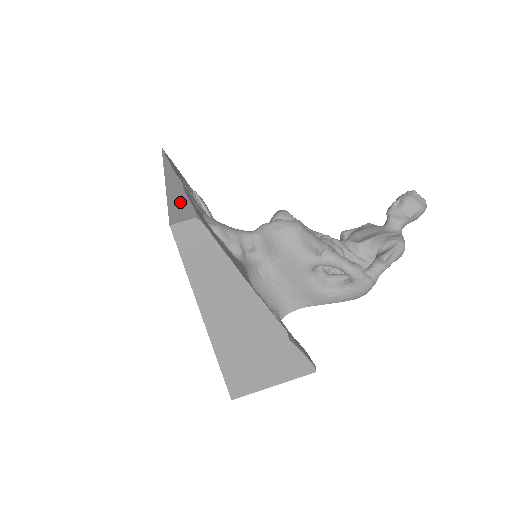
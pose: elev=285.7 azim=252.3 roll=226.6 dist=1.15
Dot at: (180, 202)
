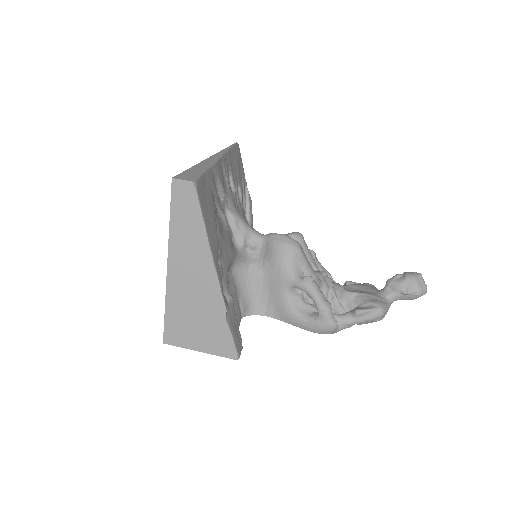
Dot at: (197, 171)
